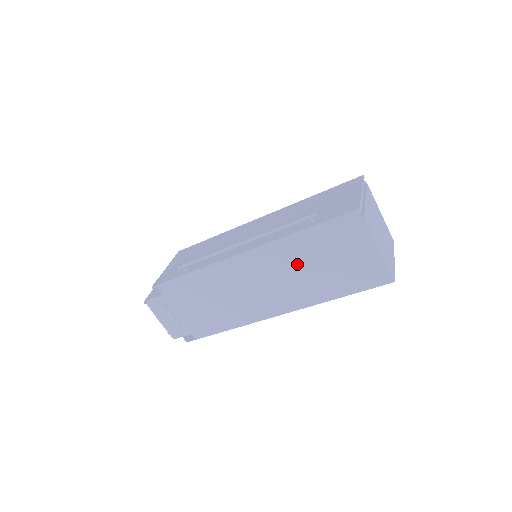
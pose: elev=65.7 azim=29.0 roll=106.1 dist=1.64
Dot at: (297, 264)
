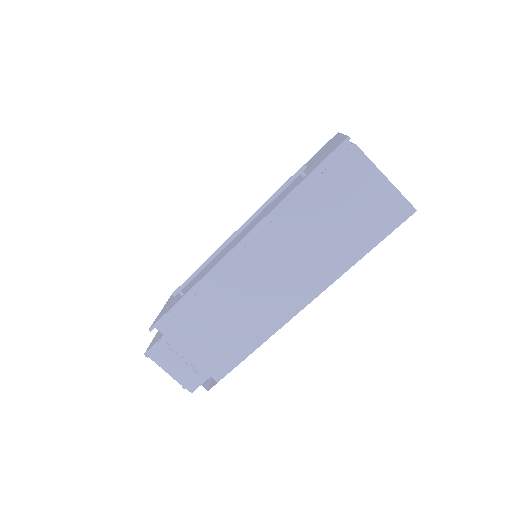
Dot at: (304, 232)
